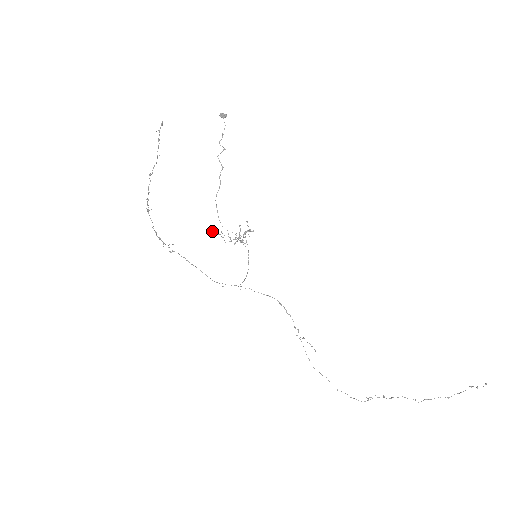
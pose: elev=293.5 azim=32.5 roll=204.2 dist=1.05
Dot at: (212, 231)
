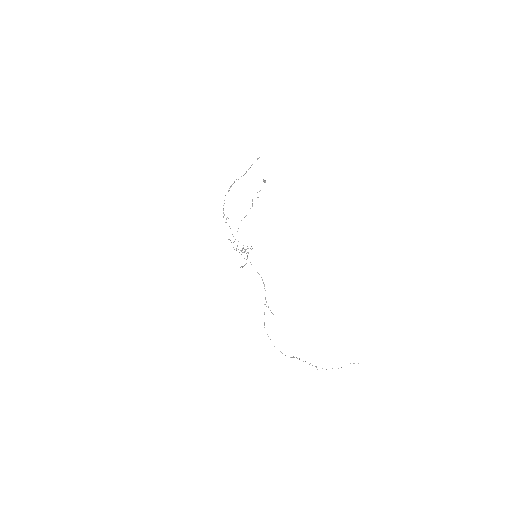
Dot at: (229, 239)
